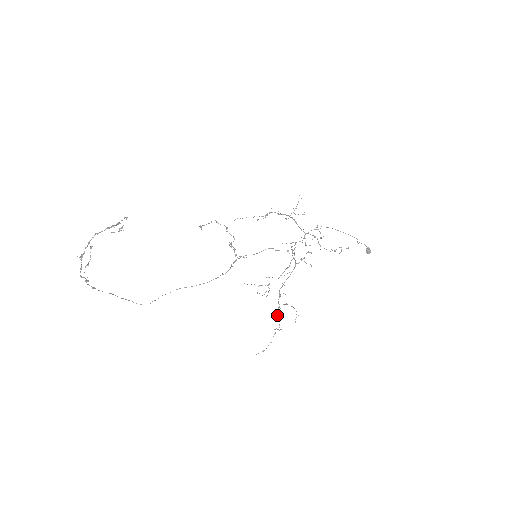
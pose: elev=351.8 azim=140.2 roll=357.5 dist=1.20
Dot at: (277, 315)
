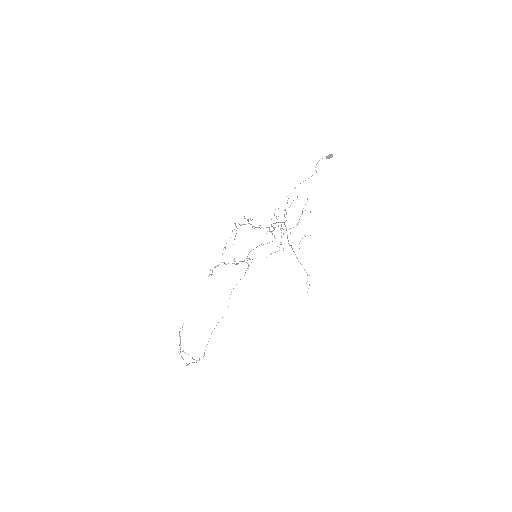
Dot at: (300, 263)
